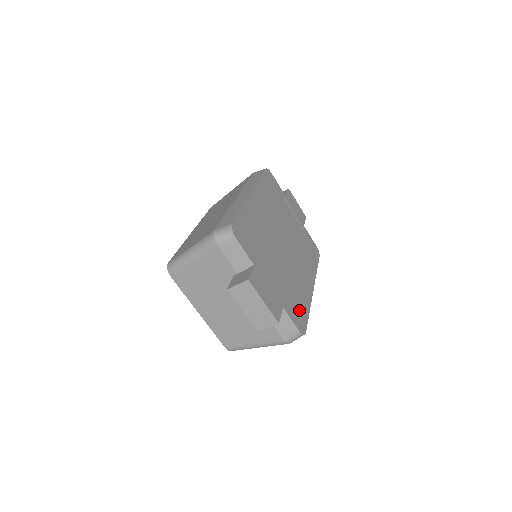
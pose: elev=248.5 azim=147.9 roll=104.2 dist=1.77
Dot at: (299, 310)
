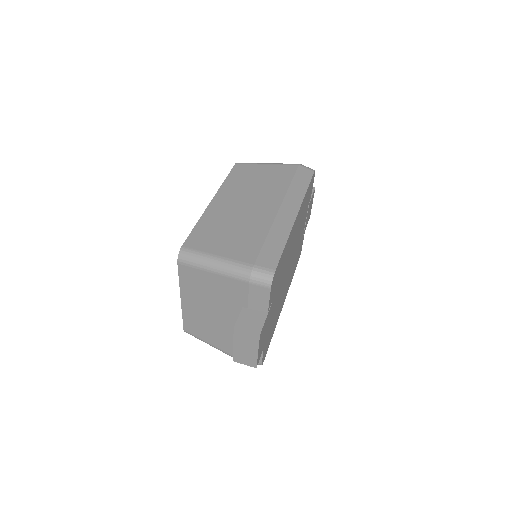
Dot at: (269, 339)
